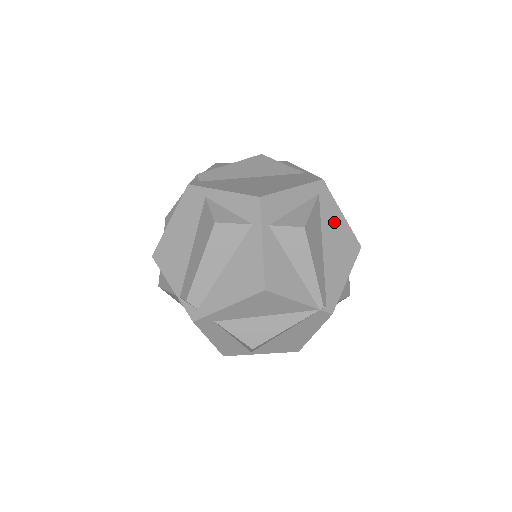
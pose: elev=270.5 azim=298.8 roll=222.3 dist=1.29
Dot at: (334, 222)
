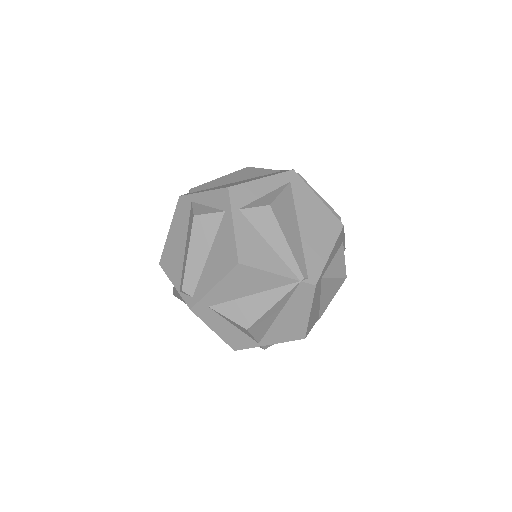
Dot at: (310, 205)
